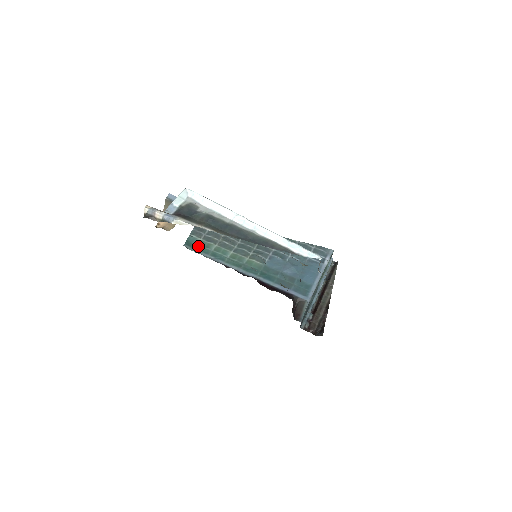
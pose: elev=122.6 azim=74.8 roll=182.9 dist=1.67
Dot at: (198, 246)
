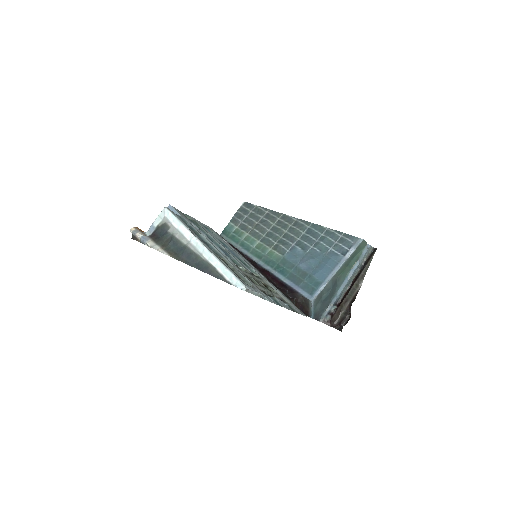
Dot at: (232, 235)
